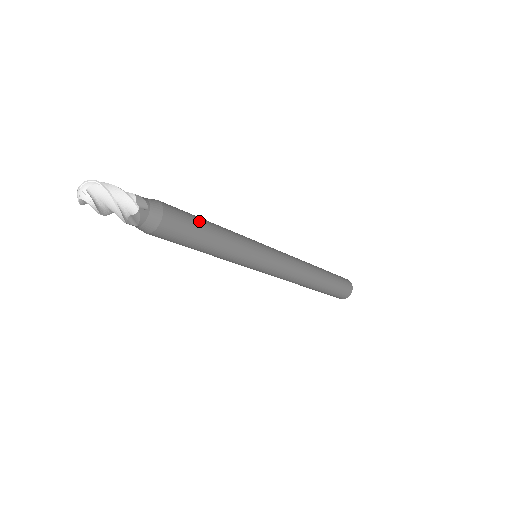
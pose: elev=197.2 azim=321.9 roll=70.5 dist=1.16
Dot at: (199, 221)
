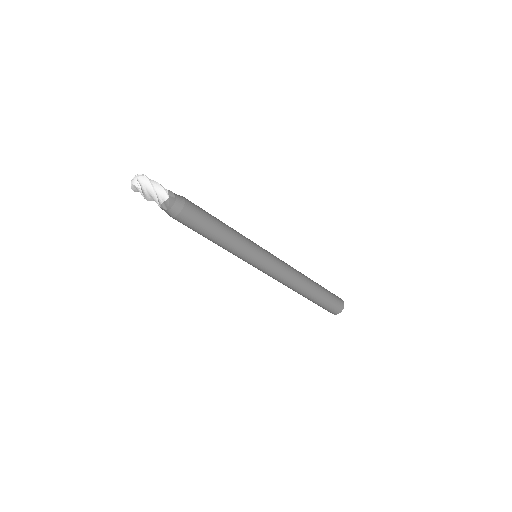
Dot at: (211, 216)
